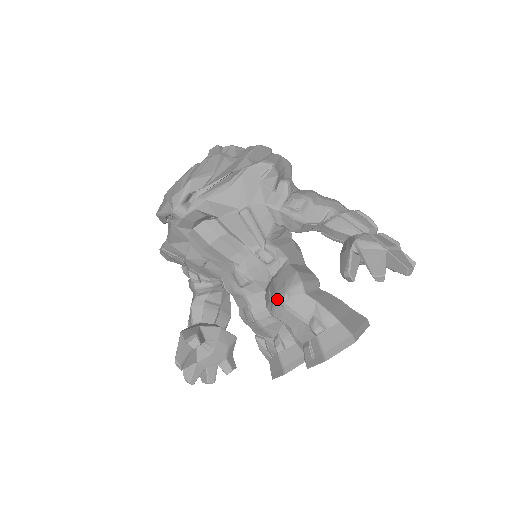
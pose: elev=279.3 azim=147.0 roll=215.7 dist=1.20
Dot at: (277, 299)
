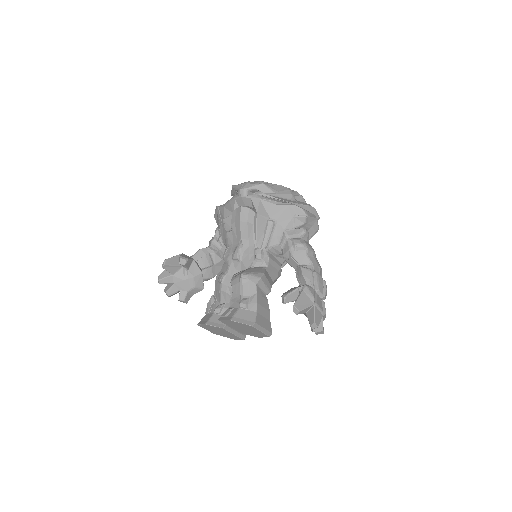
Dot at: (241, 273)
